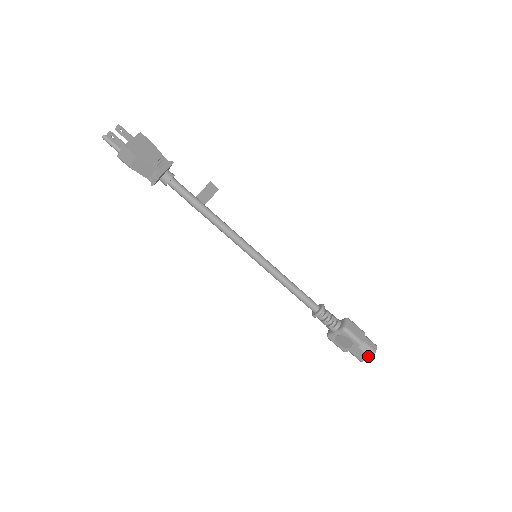
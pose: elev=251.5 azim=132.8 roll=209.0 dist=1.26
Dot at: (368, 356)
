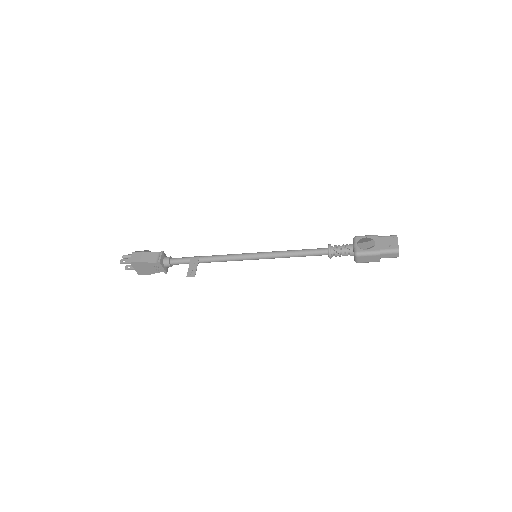
Dot at: occluded
